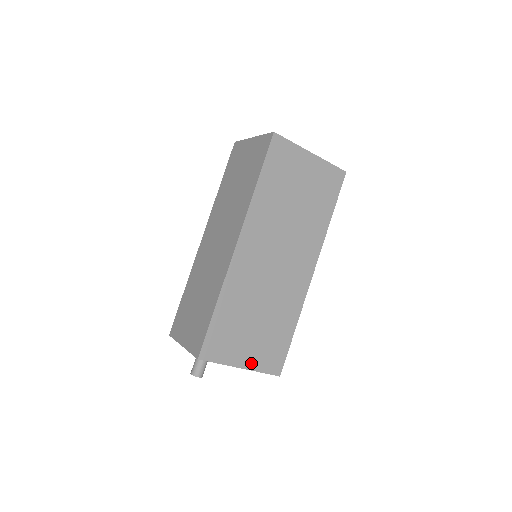
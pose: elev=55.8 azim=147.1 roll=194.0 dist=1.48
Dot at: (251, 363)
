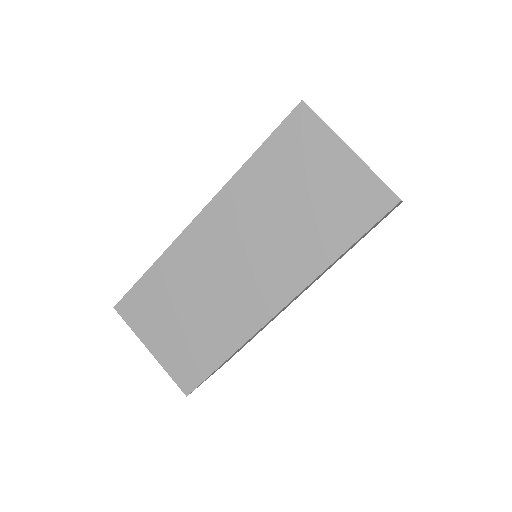
Dot at: (162, 354)
